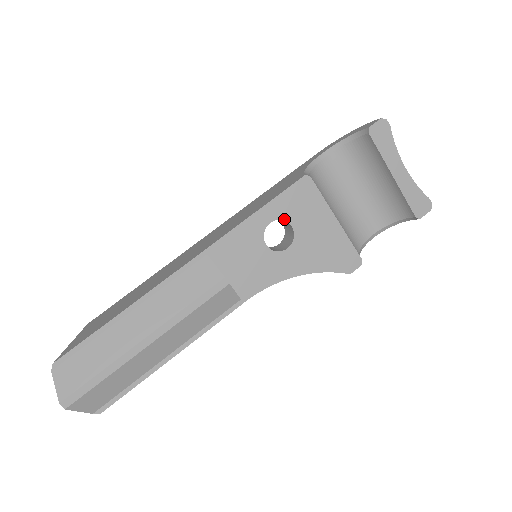
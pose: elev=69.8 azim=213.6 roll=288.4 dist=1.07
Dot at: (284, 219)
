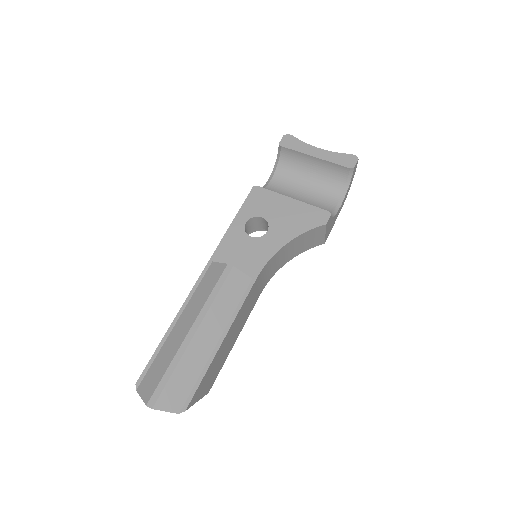
Dot at: (254, 216)
